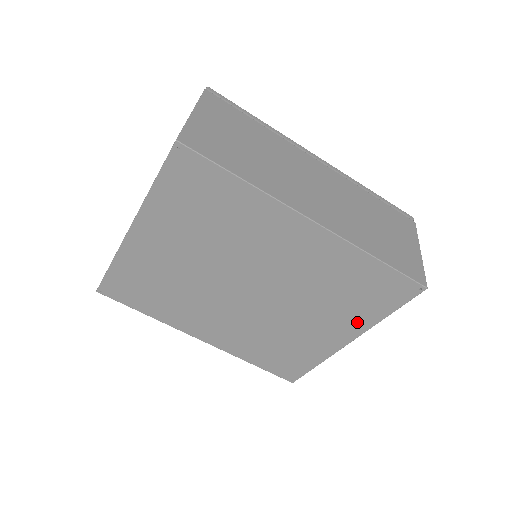
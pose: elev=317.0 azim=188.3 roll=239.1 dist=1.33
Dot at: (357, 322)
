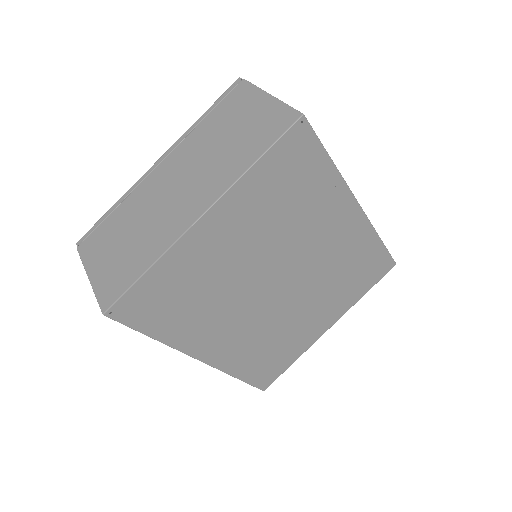
Dot at: (343, 305)
